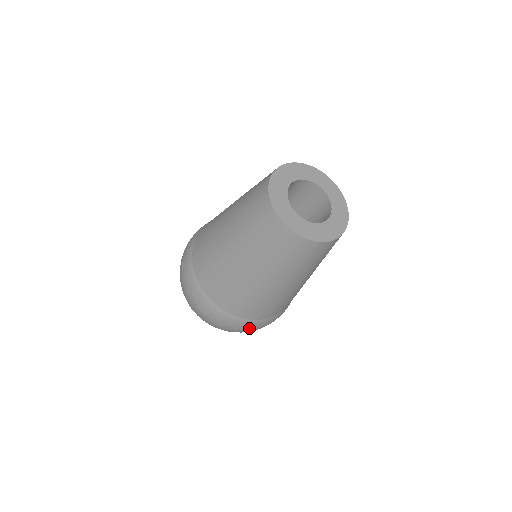
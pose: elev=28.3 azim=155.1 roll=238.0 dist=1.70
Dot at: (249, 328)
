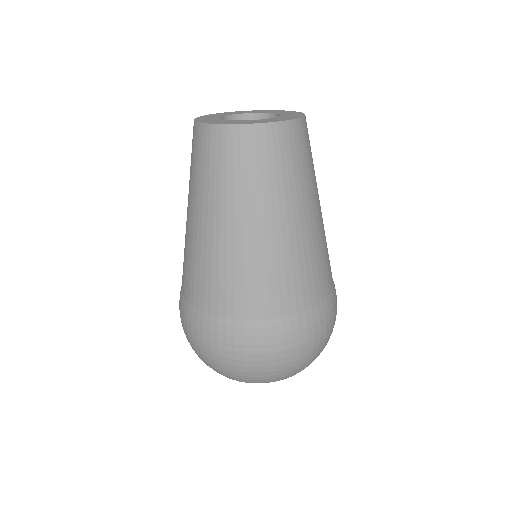
Dot at: (306, 334)
